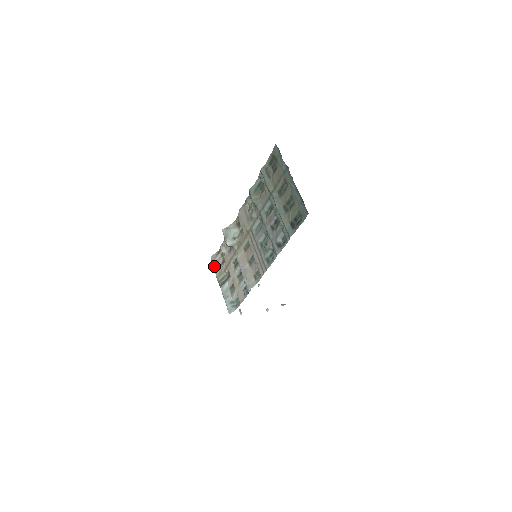
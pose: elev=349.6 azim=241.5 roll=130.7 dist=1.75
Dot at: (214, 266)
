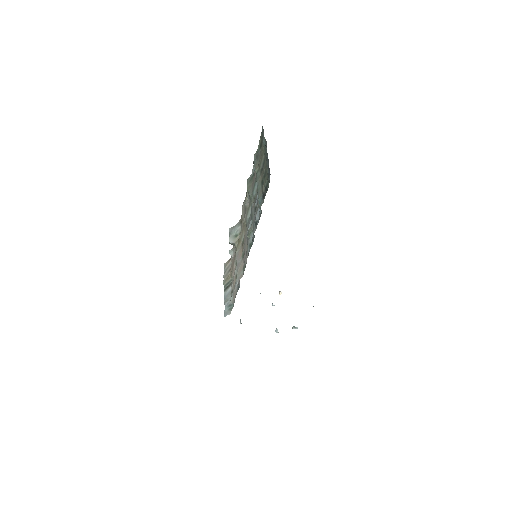
Dot at: (224, 272)
